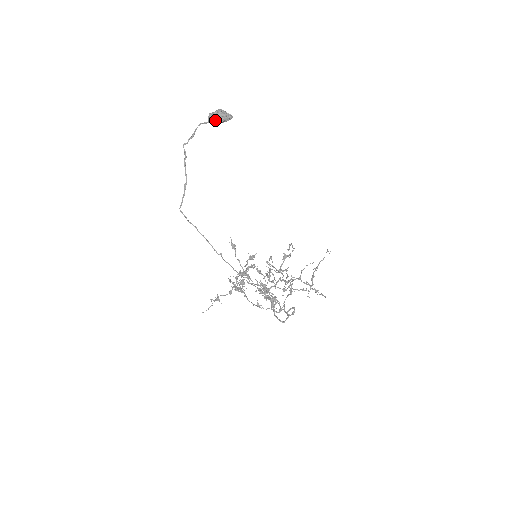
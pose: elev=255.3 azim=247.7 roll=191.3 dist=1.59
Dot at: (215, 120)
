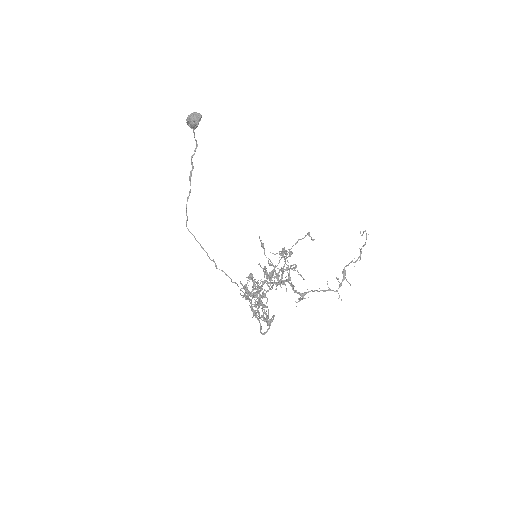
Dot at: (190, 126)
